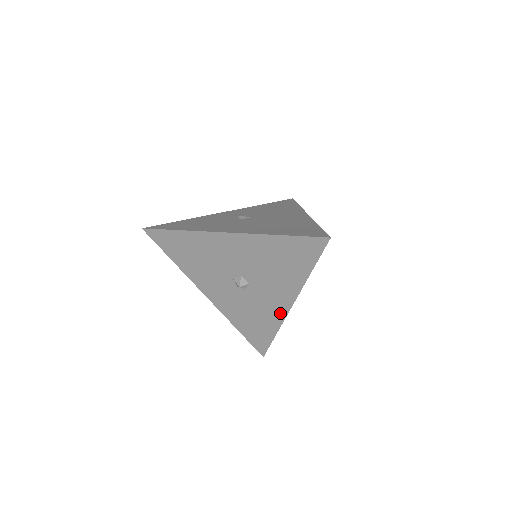
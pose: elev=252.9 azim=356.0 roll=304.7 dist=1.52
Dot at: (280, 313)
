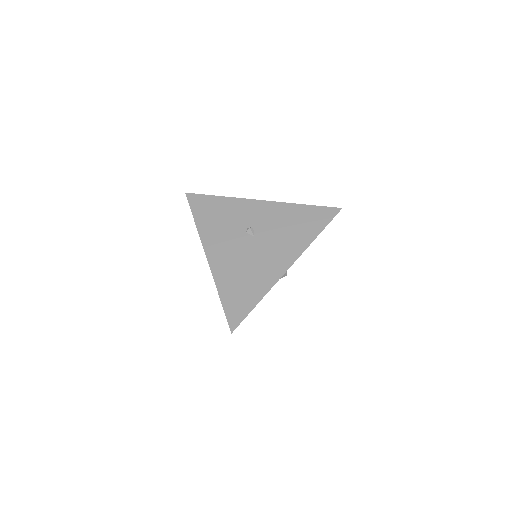
Dot at: occluded
